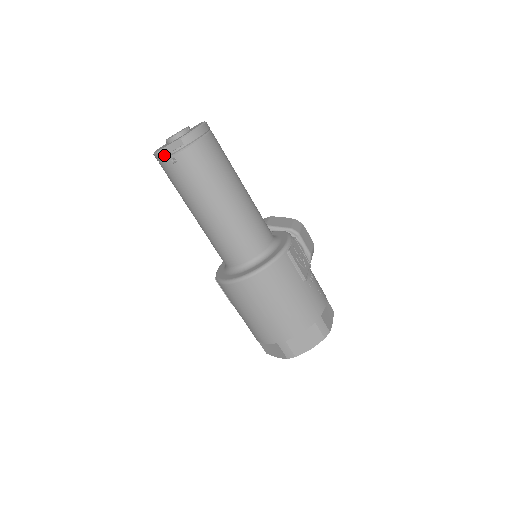
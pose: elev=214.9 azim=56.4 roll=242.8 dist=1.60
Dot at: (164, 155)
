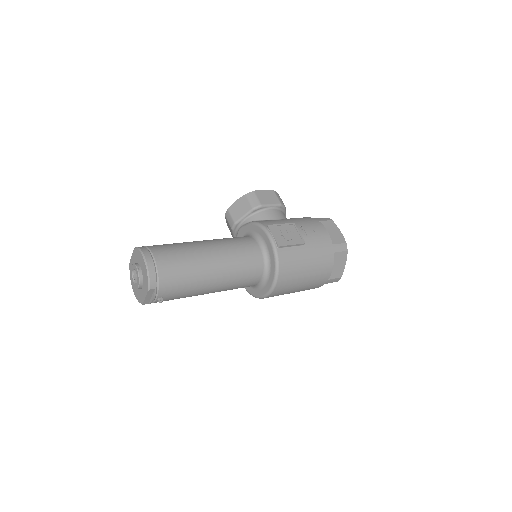
Dot at: (149, 301)
